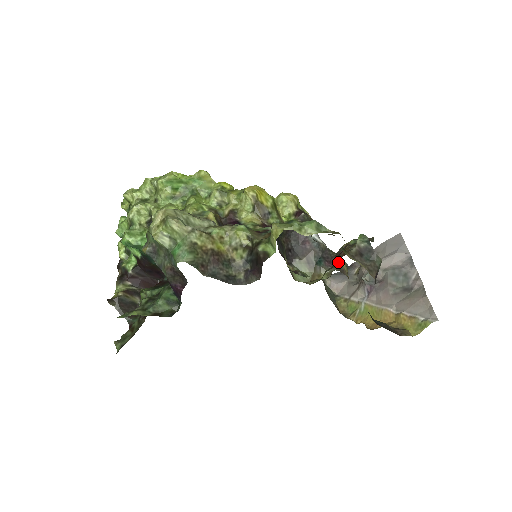
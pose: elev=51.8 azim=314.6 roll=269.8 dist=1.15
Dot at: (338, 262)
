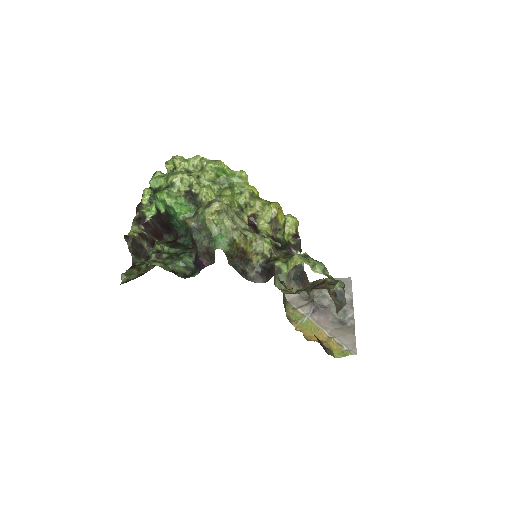
Dot at: (307, 284)
